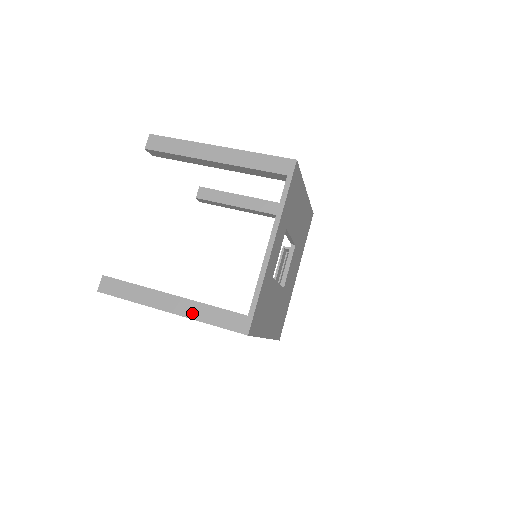
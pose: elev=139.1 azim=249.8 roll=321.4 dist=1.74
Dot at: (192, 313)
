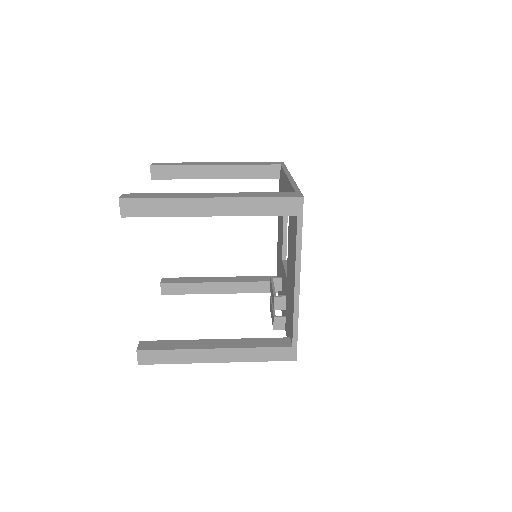
Dot at: (238, 195)
